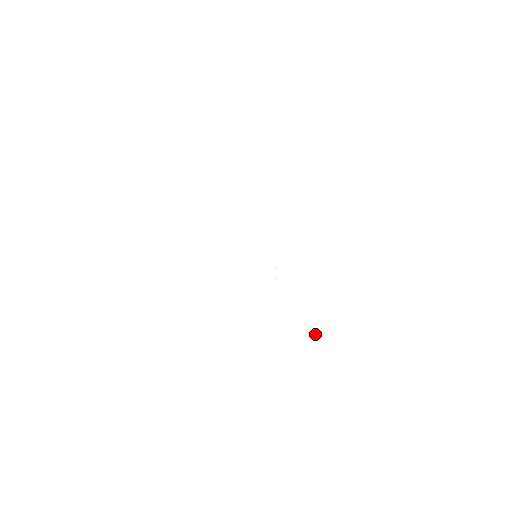
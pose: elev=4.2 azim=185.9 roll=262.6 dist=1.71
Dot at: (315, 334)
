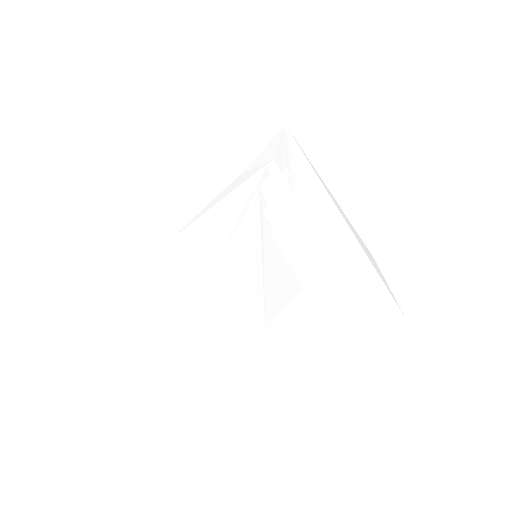
Dot at: (376, 284)
